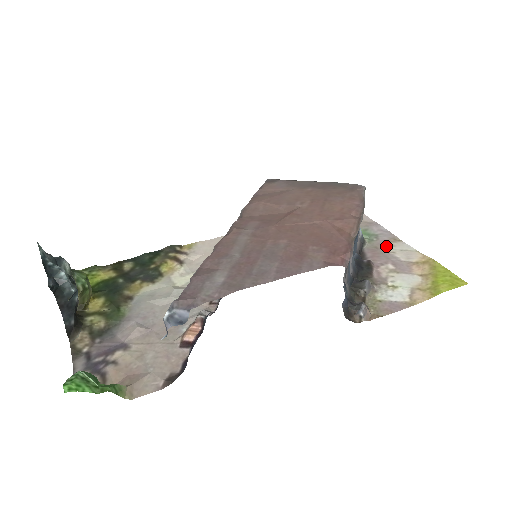
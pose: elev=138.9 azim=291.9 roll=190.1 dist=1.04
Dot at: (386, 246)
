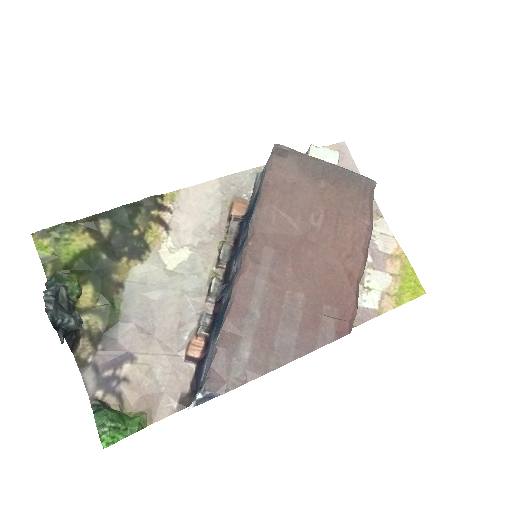
Dot at: occluded
